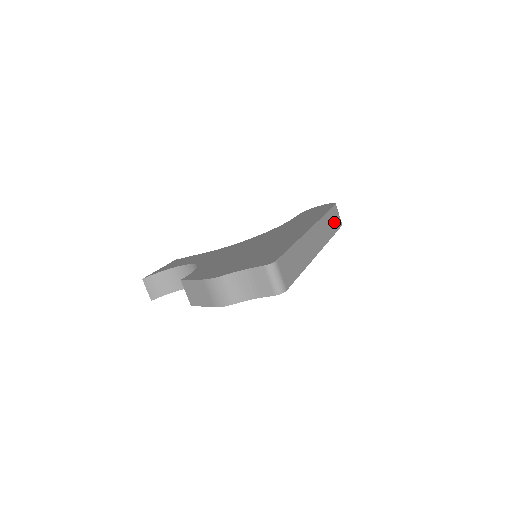
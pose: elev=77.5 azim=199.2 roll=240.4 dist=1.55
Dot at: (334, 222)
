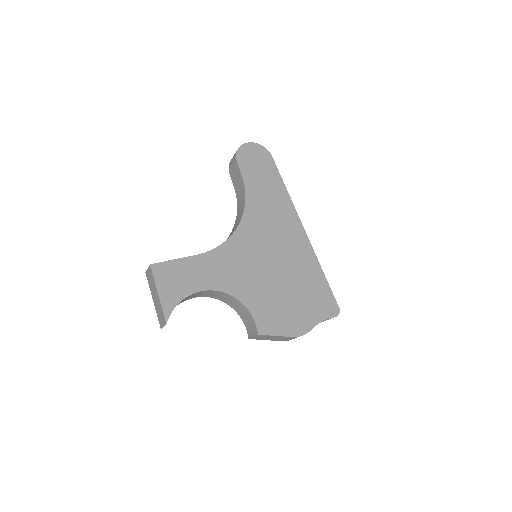
Dot at: occluded
